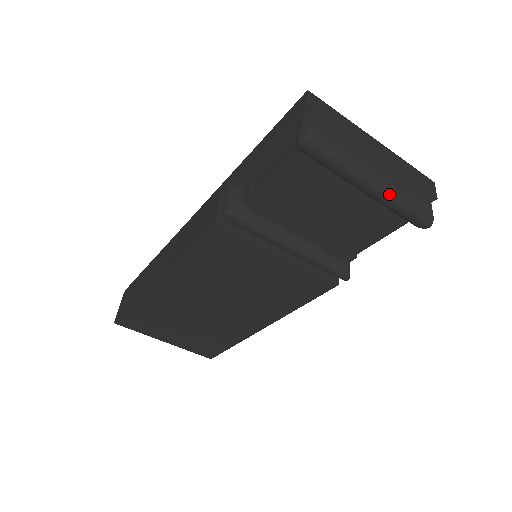
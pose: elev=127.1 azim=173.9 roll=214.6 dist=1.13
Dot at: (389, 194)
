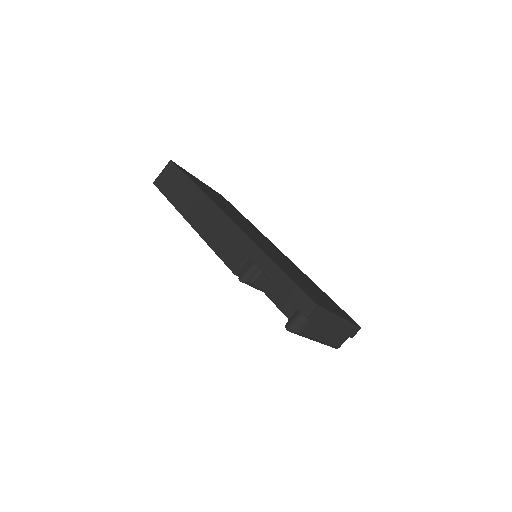
Dot at: occluded
